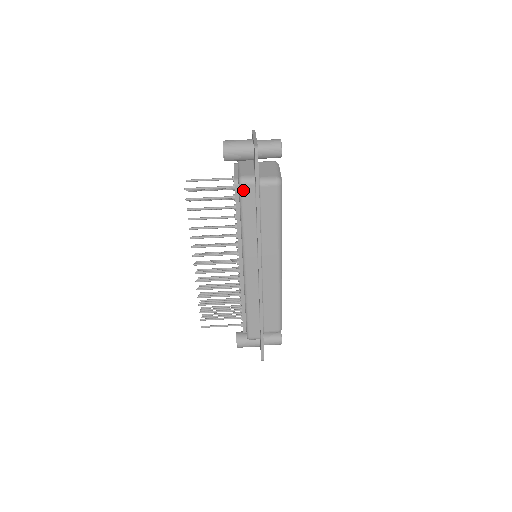
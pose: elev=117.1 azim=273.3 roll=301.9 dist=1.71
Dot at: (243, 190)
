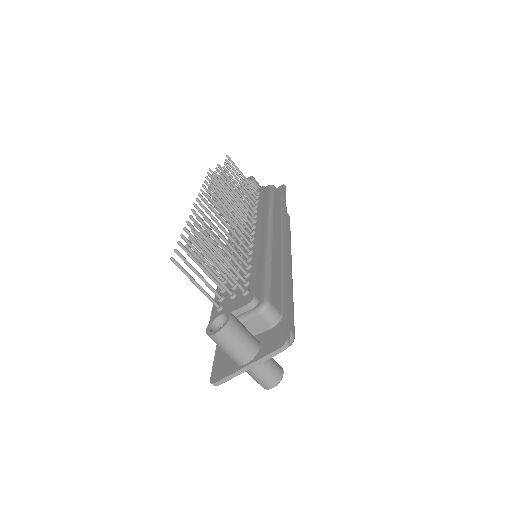
Dot at: occluded
